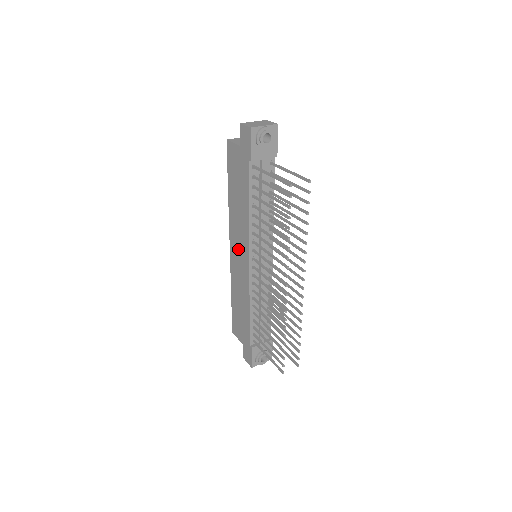
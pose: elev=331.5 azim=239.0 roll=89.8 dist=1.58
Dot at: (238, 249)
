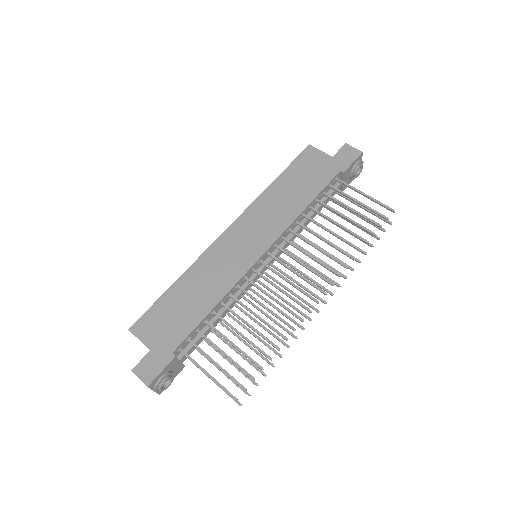
Dot at: (248, 235)
